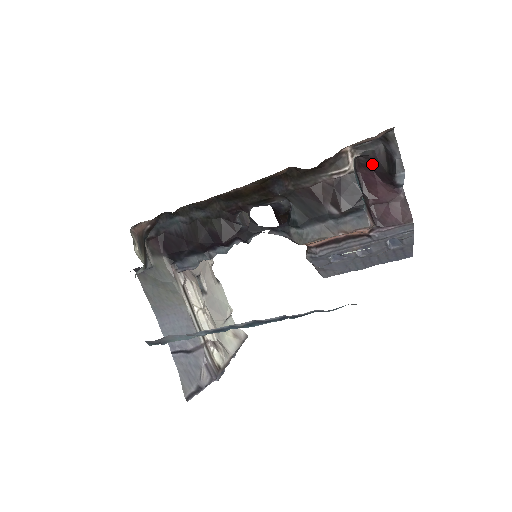
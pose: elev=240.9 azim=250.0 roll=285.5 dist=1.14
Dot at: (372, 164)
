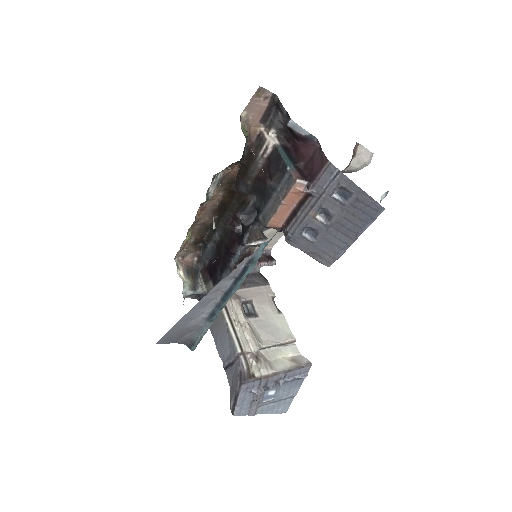
Dot at: (290, 133)
